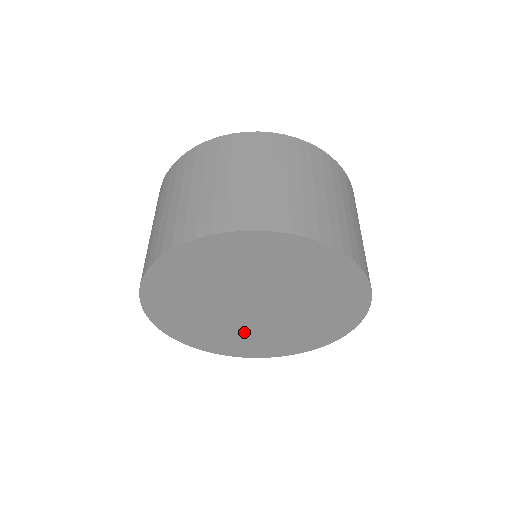
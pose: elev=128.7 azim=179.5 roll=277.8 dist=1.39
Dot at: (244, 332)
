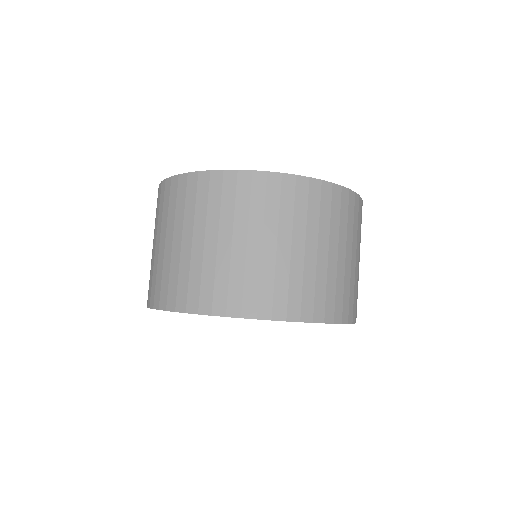
Dot at: occluded
